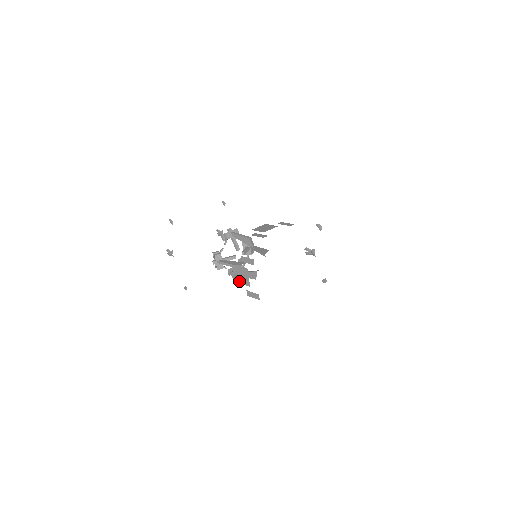
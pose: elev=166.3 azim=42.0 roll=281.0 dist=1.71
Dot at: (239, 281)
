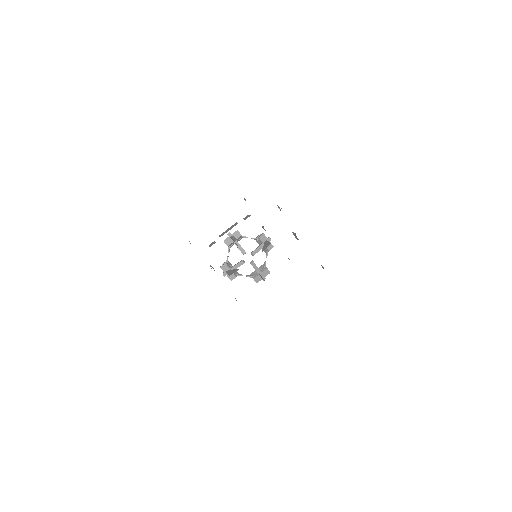
Dot at: occluded
